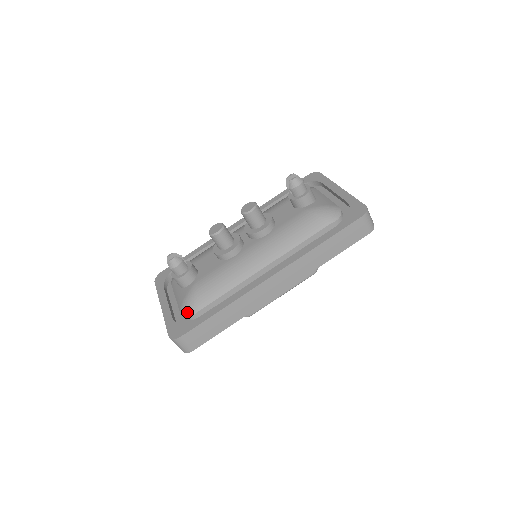
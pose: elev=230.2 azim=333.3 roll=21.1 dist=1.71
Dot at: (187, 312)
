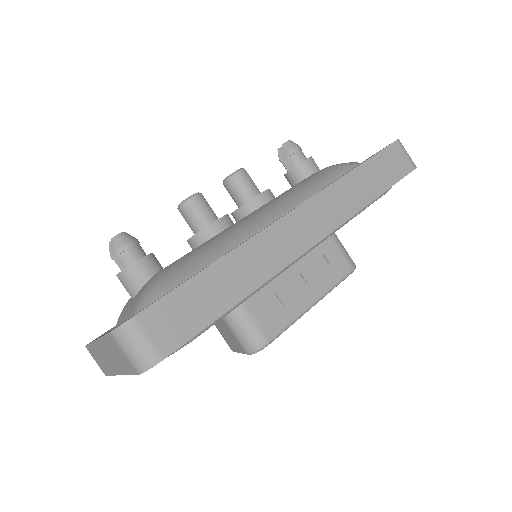
Dot at: (148, 301)
